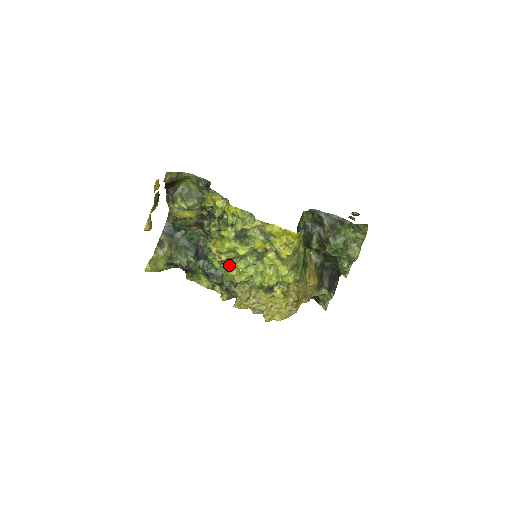
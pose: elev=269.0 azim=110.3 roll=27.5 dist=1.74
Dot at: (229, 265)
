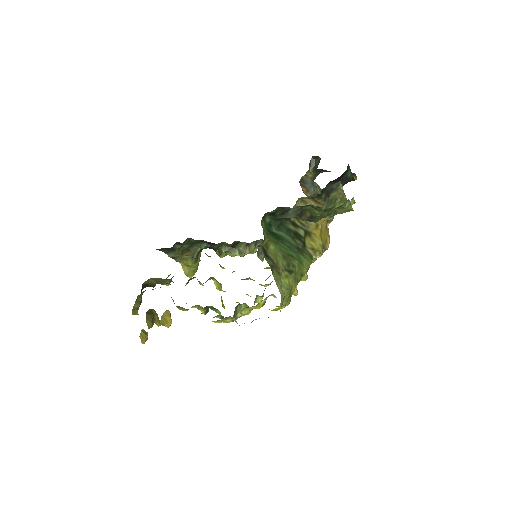
Dot at: (246, 294)
